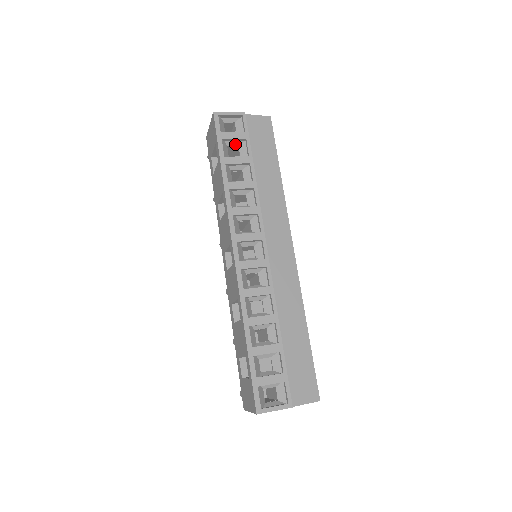
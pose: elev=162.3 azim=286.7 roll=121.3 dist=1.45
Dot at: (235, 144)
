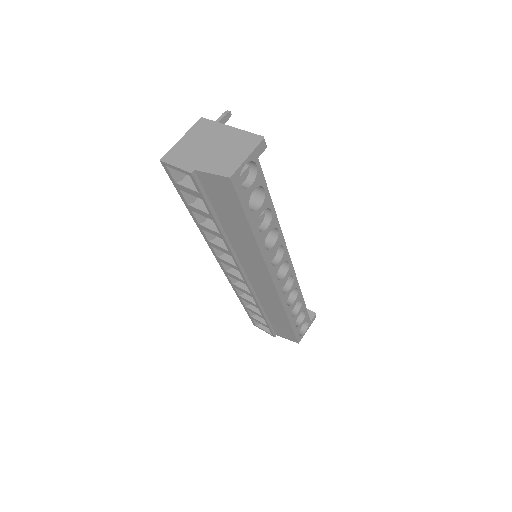
Dot at: occluded
